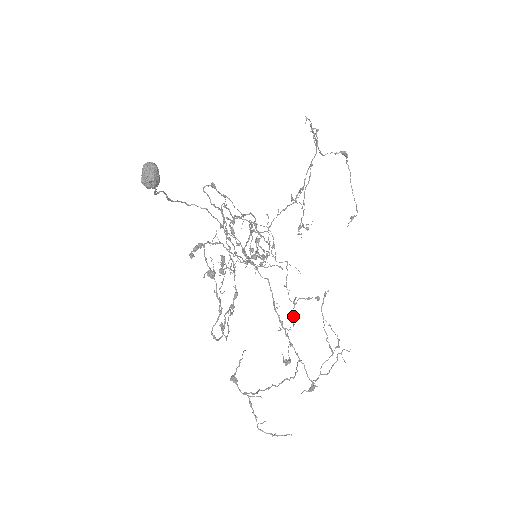
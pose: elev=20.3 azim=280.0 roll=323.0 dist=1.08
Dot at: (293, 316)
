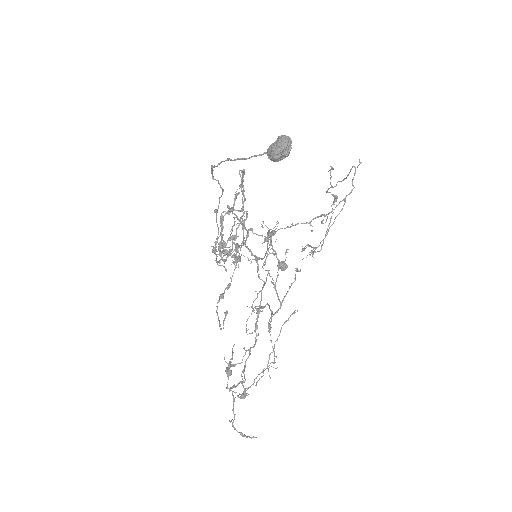
Dot at: occluded
